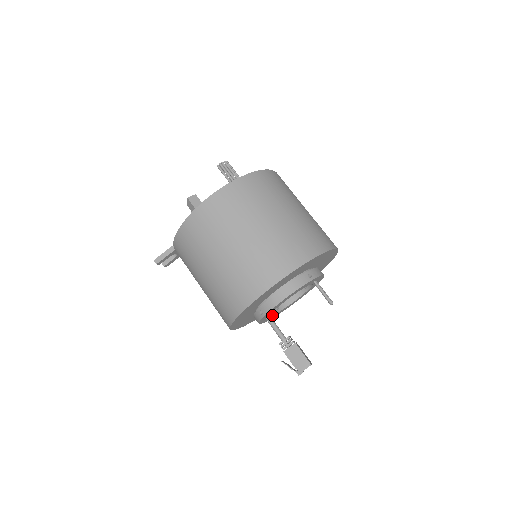
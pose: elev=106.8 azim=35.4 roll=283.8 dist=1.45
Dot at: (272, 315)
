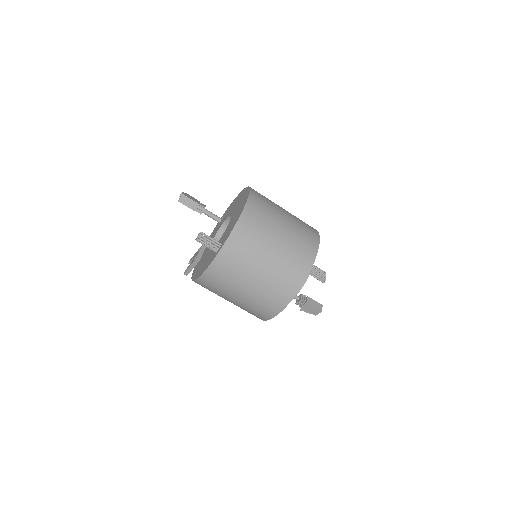
Dot at: occluded
